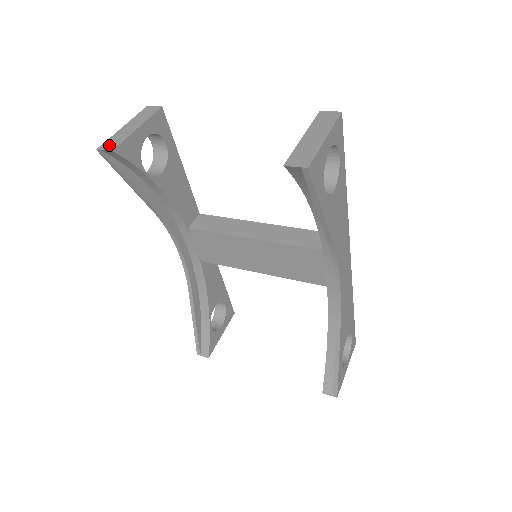
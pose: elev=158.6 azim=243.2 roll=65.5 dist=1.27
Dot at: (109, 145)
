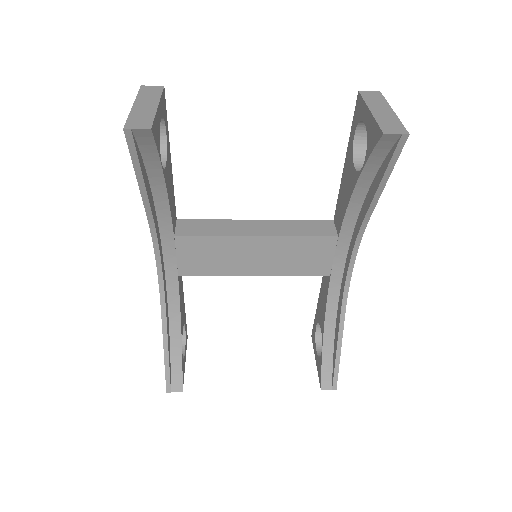
Dot at: (138, 123)
